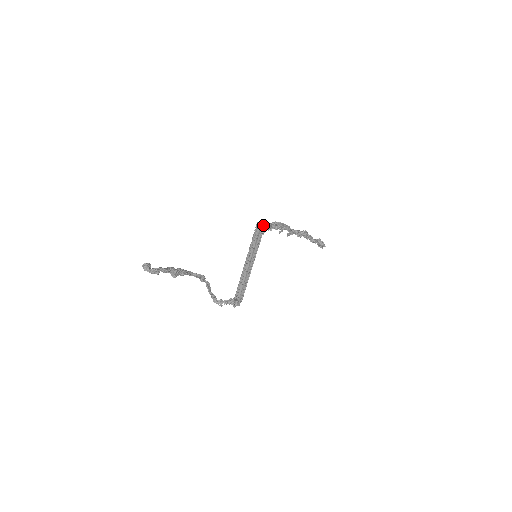
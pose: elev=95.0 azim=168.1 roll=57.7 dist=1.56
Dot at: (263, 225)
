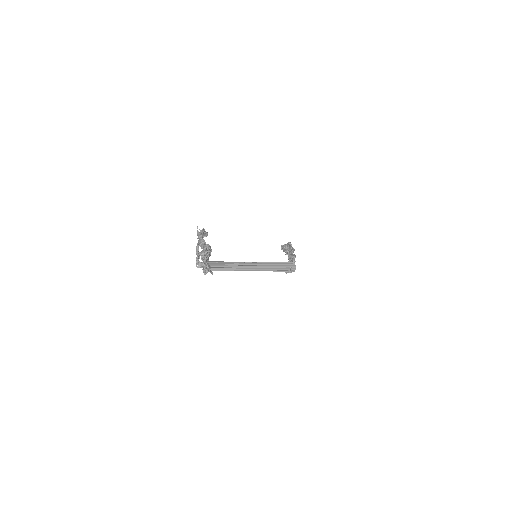
Dot at: (294, 268)
